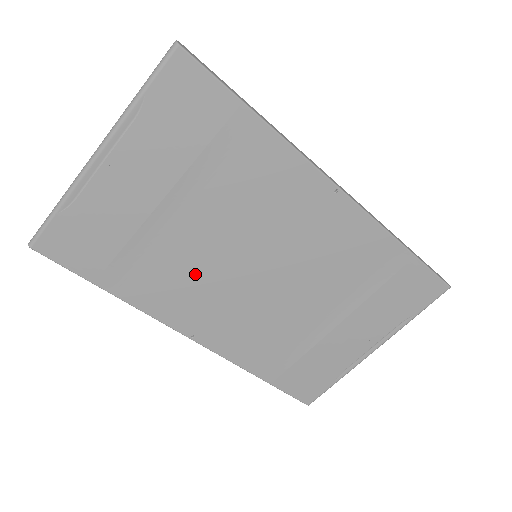
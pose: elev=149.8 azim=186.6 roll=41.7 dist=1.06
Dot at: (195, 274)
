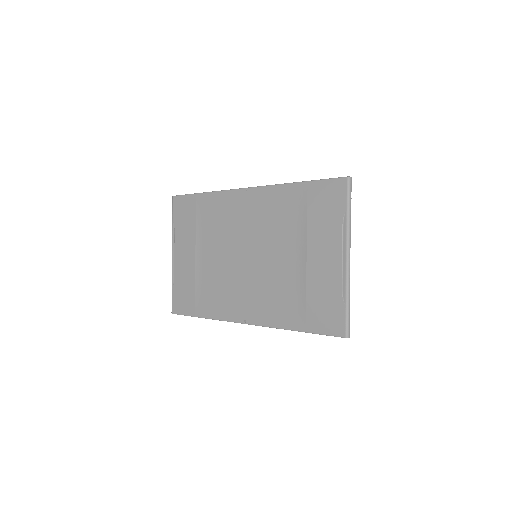
Dot at: (225, 281)
